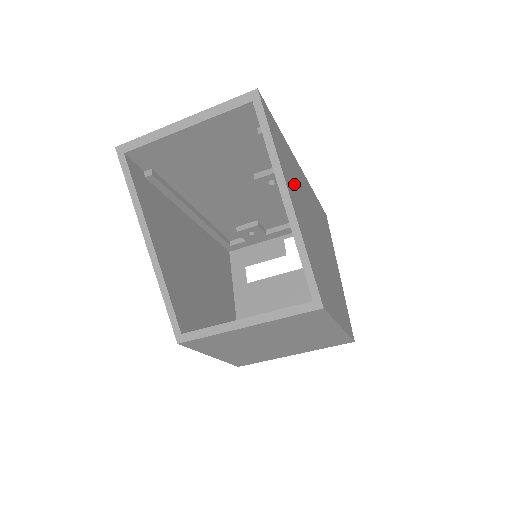
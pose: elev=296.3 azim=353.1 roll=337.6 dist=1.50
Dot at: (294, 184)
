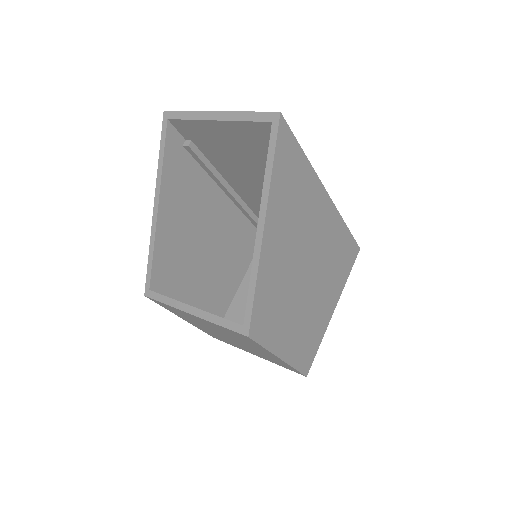
Dot at: (291, 213)
